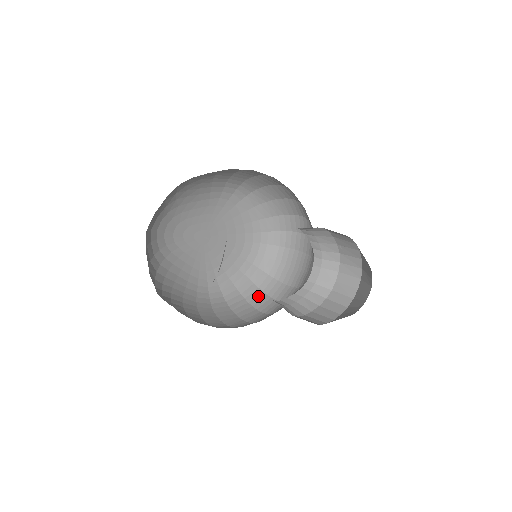
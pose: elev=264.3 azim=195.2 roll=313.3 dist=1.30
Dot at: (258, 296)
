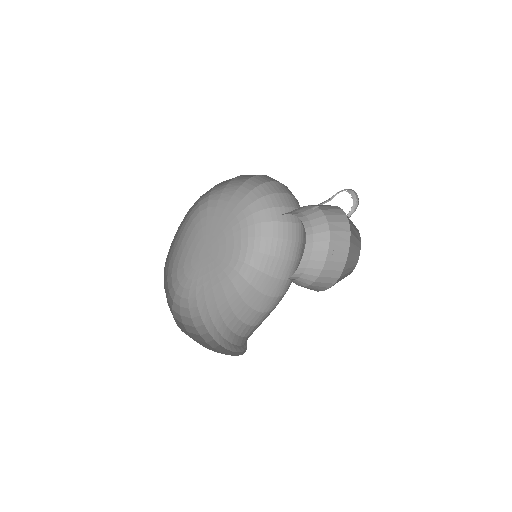
Dot at: (277, 245)
